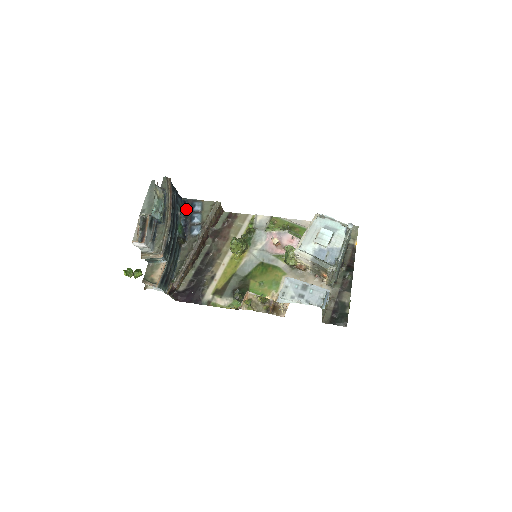
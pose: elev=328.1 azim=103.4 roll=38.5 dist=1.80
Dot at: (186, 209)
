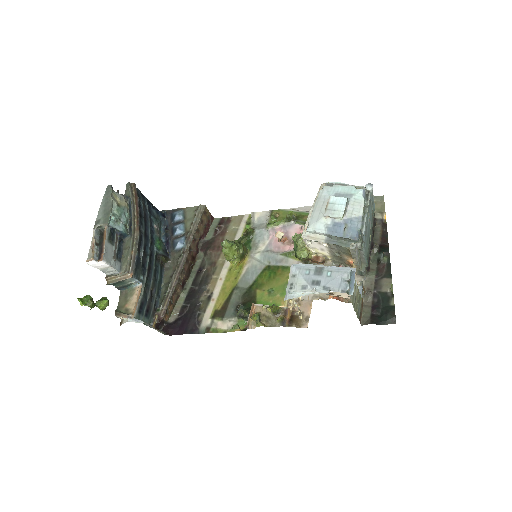
Dot at: (166, 222)
